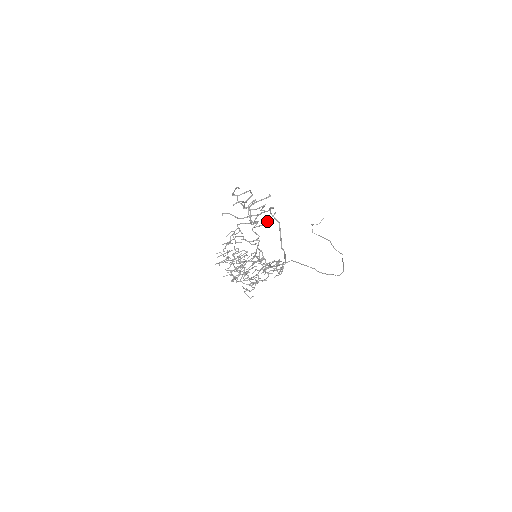
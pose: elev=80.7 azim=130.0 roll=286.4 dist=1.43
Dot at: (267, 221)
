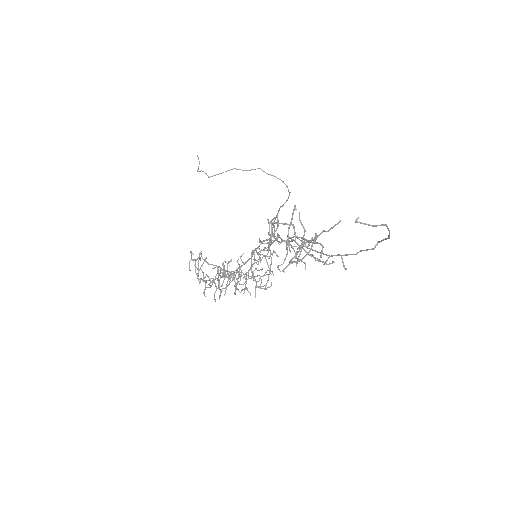
Dot at: (303, 227)
